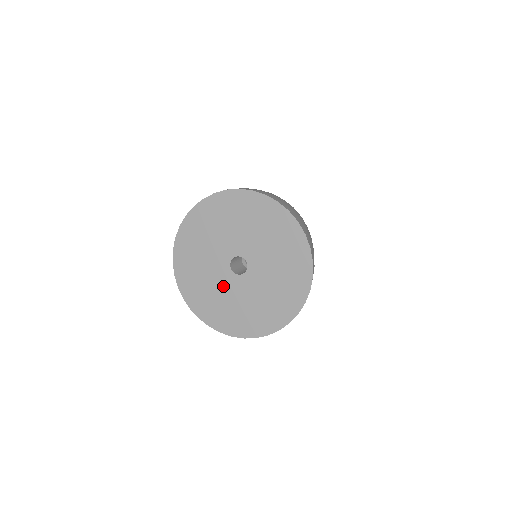
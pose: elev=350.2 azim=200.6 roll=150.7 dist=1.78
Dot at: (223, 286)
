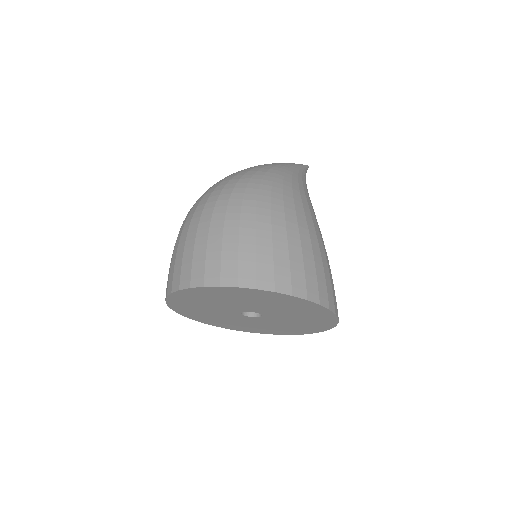
Dot at: (237, 320)
